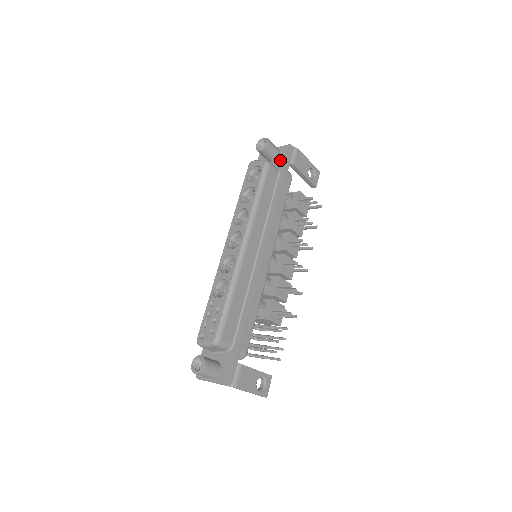
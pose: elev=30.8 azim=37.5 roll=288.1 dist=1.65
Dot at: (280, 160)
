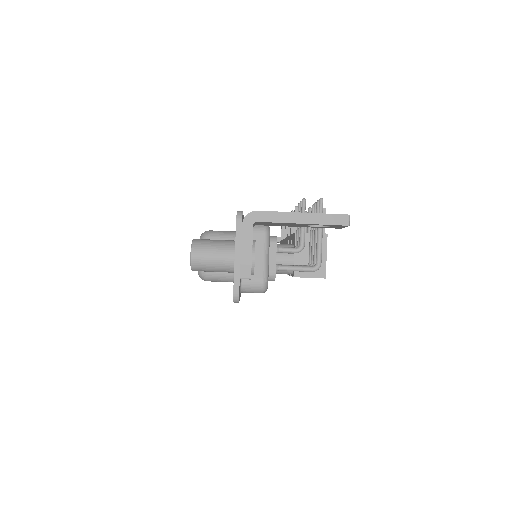
Dot at: occluded
